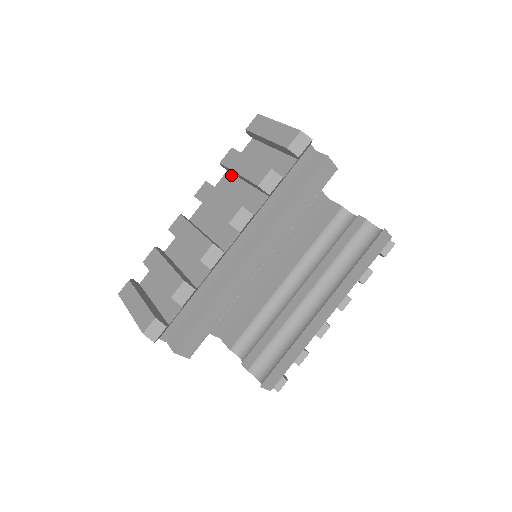
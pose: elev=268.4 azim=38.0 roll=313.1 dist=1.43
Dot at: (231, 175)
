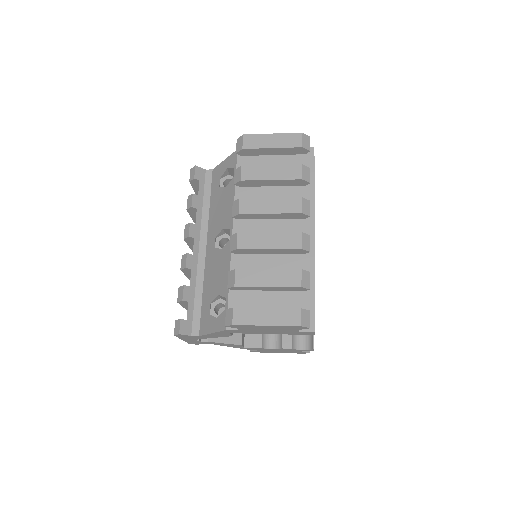
Dot at: (248, 188)
